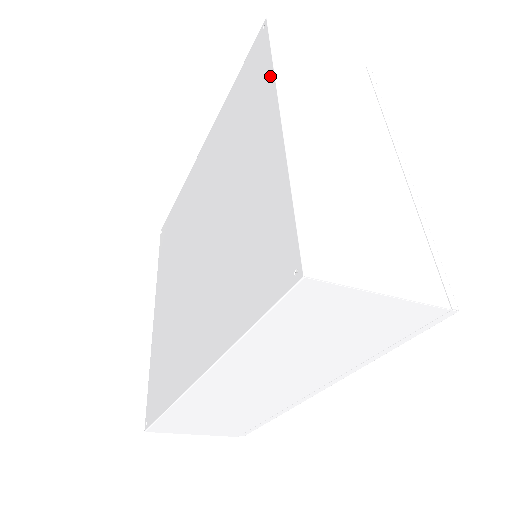
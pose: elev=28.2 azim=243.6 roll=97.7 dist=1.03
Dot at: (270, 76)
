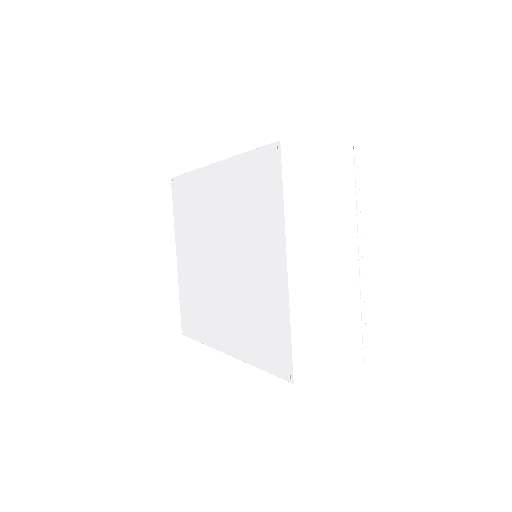
Dot at: (281, 215)
